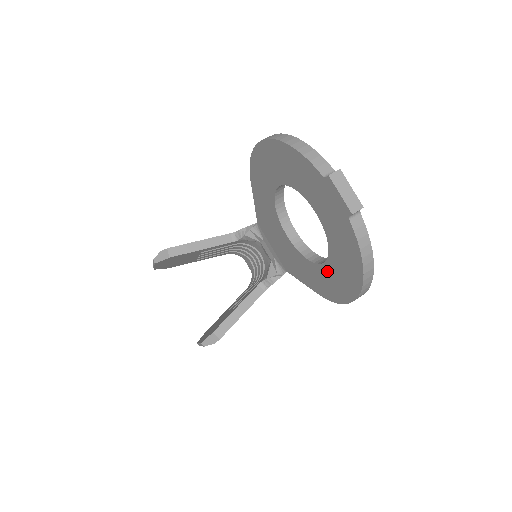
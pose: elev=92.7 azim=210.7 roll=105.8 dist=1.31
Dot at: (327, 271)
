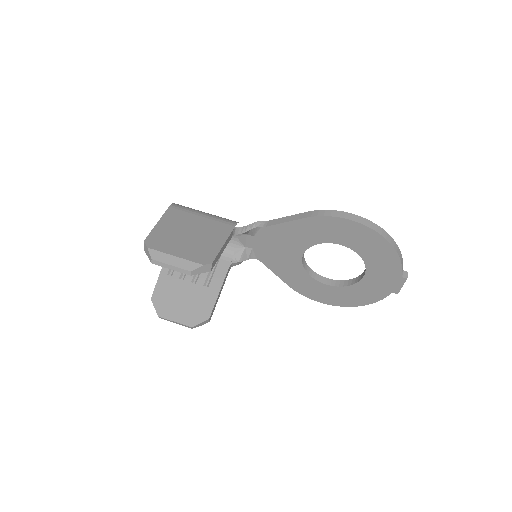
Dot at: (325, 288)
